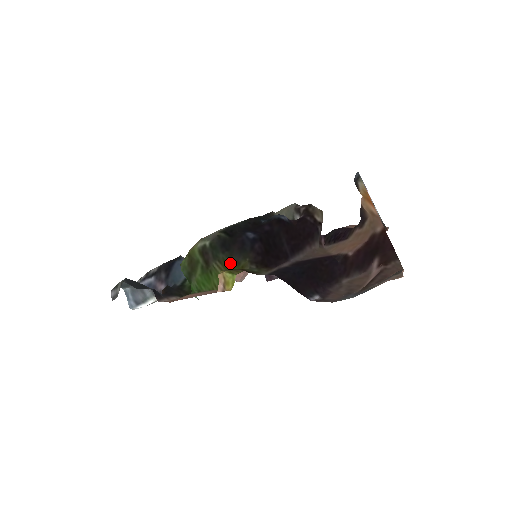
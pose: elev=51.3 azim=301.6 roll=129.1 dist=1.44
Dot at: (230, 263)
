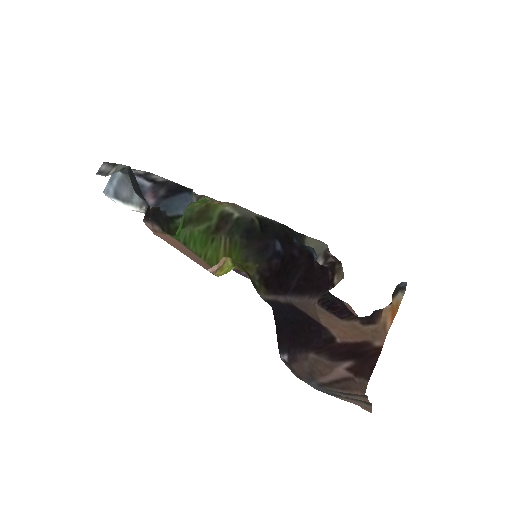
Dot at: (239, 252)
